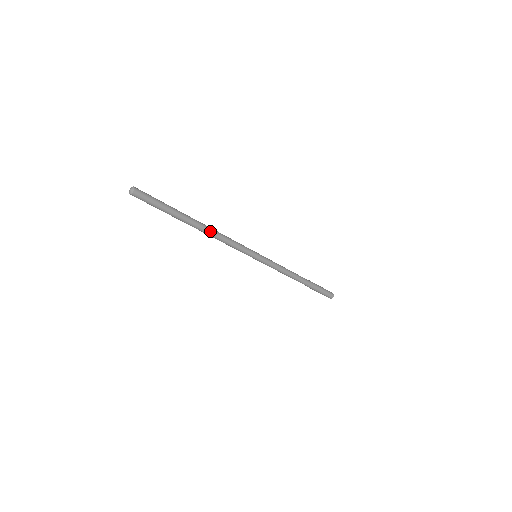
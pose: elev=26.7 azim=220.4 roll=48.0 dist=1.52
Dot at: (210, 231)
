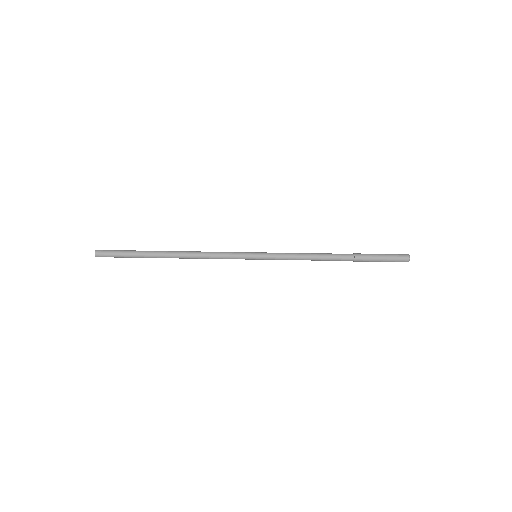
Dot at: (184, 253)
